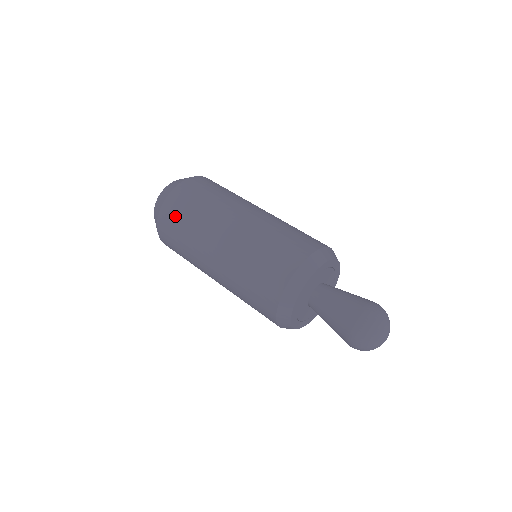
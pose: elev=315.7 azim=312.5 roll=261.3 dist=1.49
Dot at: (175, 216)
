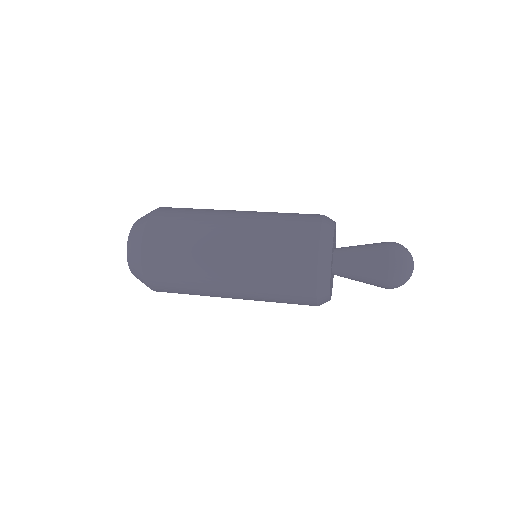
Dot at: (168, 224)
